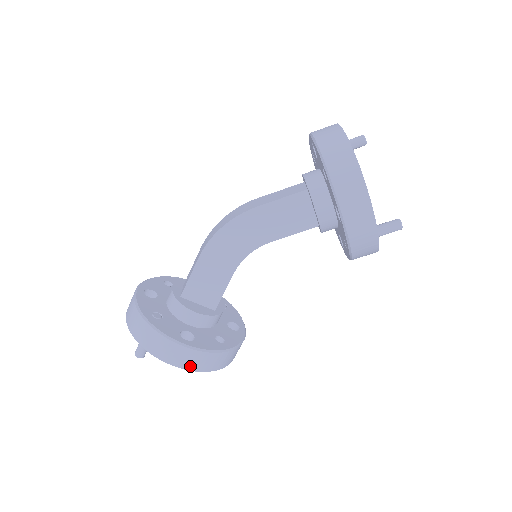
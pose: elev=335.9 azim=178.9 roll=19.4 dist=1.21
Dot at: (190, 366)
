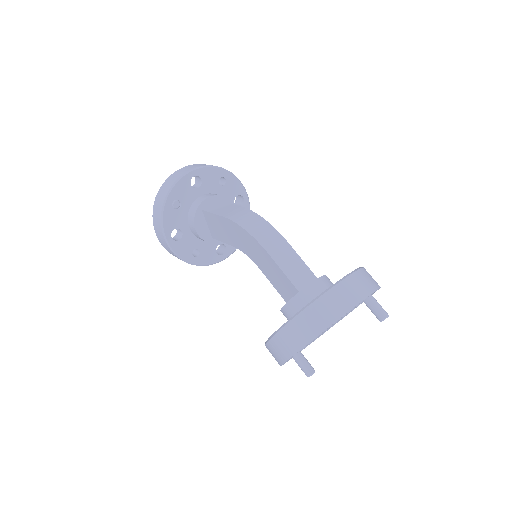
Dot at: (164, 246)
